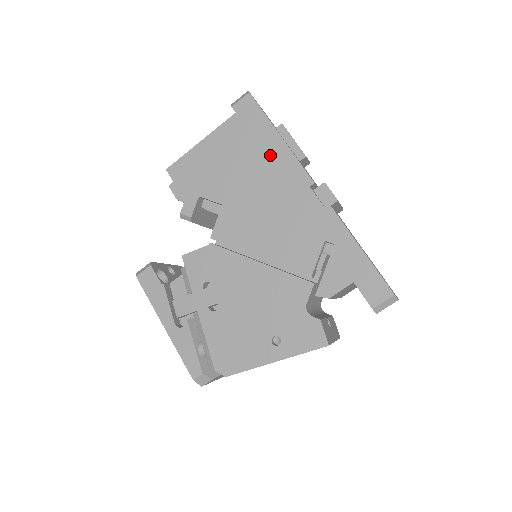
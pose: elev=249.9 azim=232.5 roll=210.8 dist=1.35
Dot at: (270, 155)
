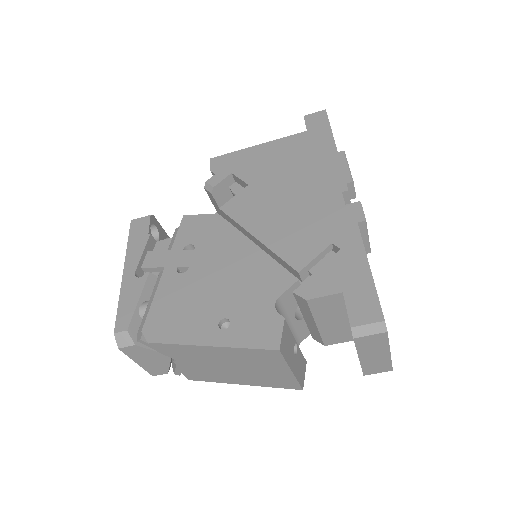
Dot at: (317, 158)
